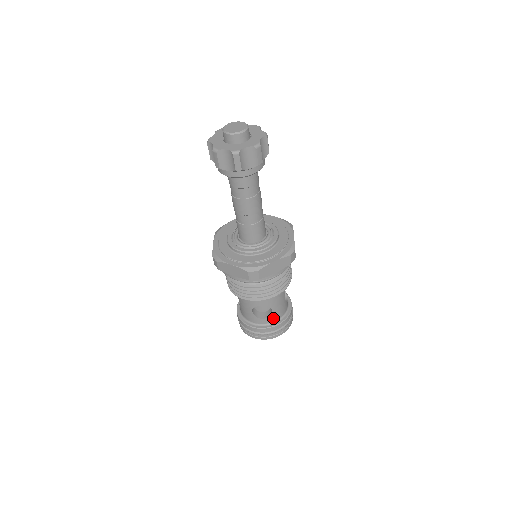
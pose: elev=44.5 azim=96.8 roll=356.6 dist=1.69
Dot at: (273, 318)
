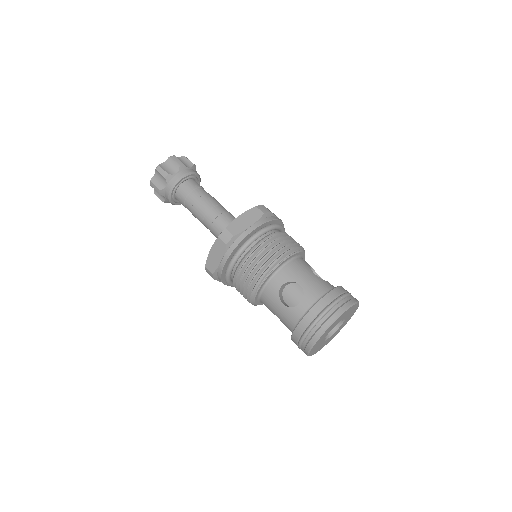
Dot at: (312, 296)
